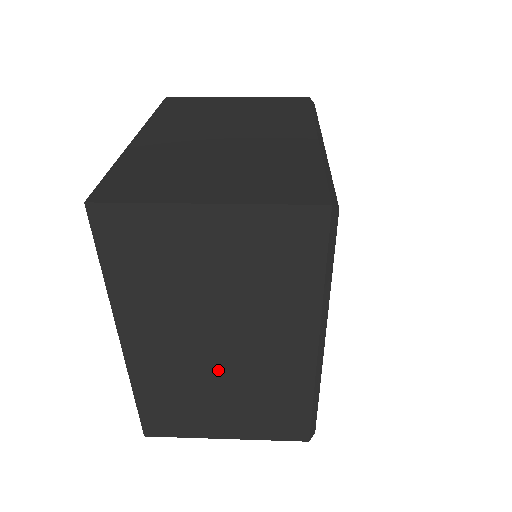
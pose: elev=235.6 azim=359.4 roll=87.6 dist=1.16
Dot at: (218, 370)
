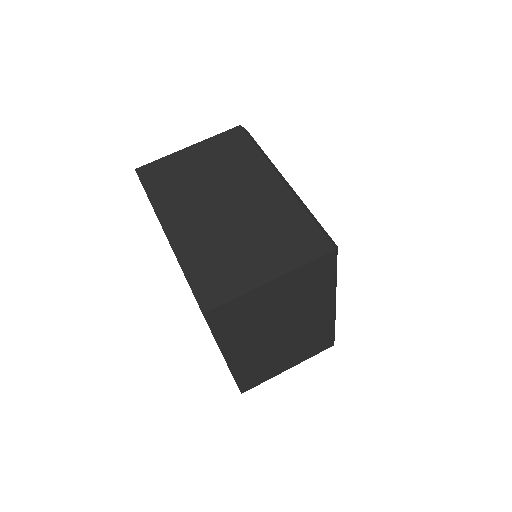
Dot at: (282, 343)
